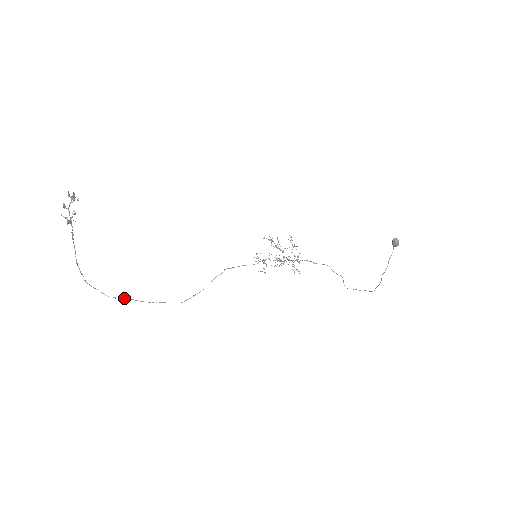
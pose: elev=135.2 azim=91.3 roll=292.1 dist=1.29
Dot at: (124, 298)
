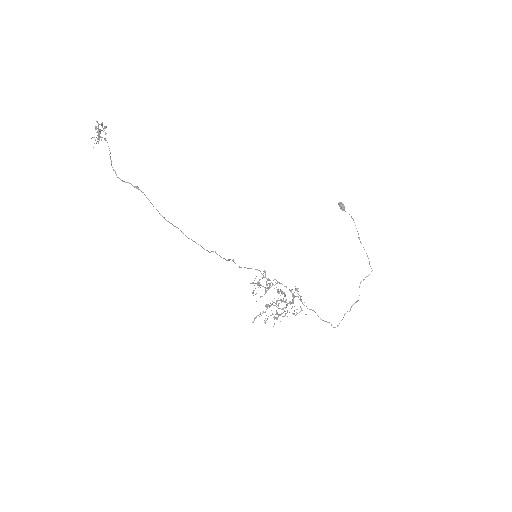
Dot at: occluded
